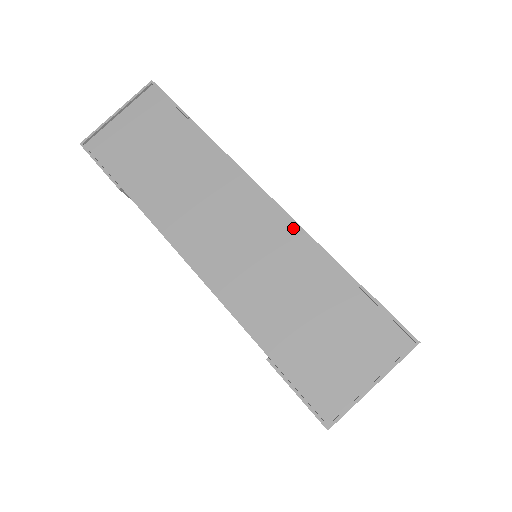
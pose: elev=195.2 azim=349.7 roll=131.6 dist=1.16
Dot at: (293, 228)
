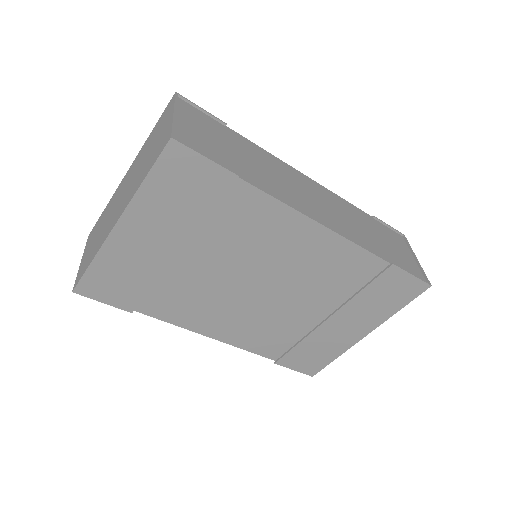
Dot at: (331, 193)
